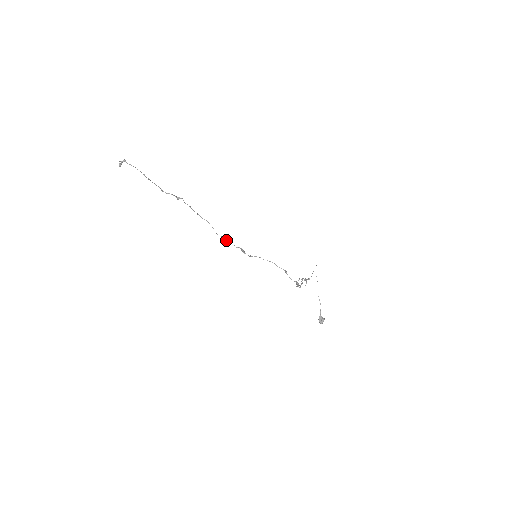
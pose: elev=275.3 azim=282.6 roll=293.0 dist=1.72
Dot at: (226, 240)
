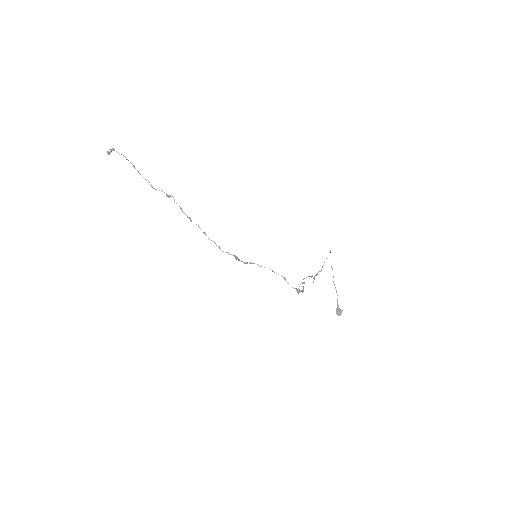
Dot at: (219, 246)
